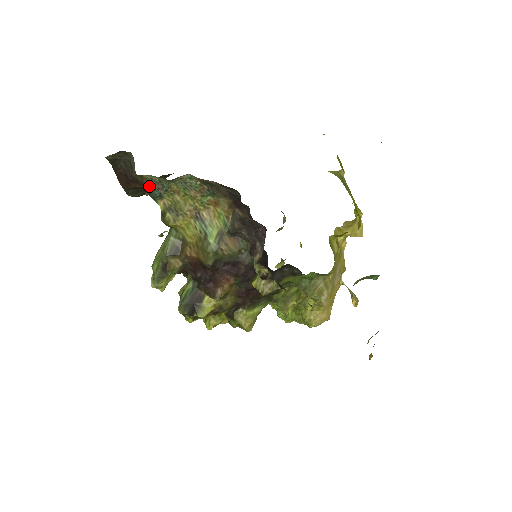
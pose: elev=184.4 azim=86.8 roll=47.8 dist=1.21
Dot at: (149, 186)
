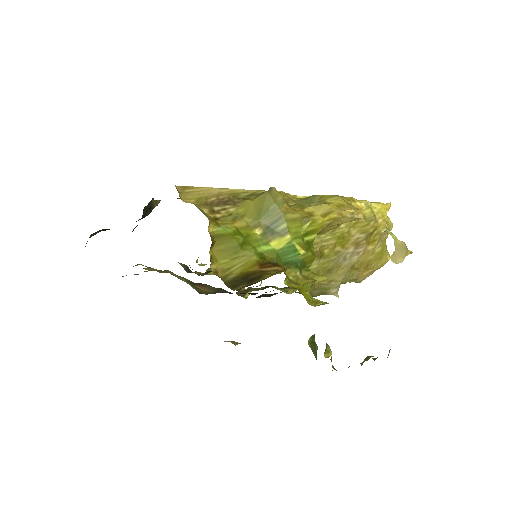
Dot at: occluded
